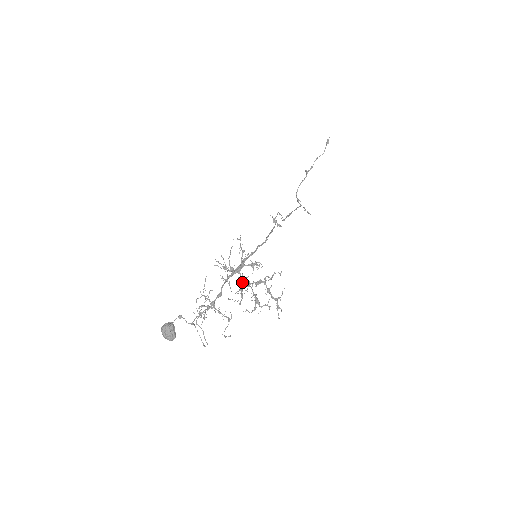
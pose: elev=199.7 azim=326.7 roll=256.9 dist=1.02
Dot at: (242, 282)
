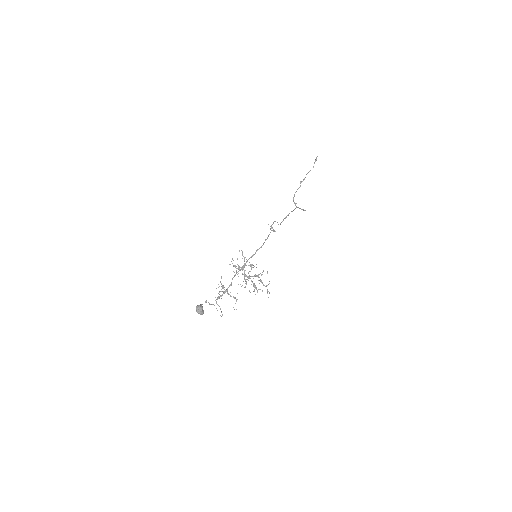
Dot at: (245, 275)
